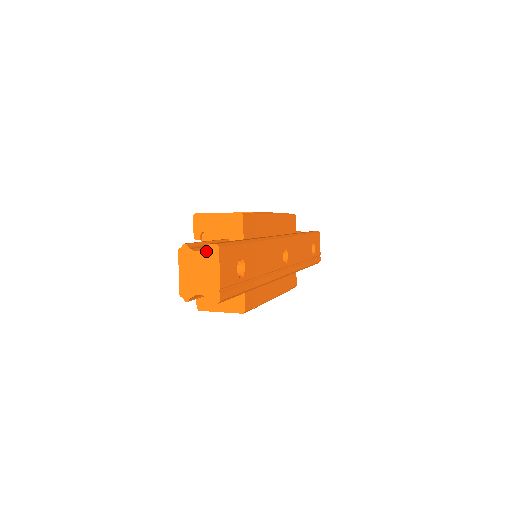
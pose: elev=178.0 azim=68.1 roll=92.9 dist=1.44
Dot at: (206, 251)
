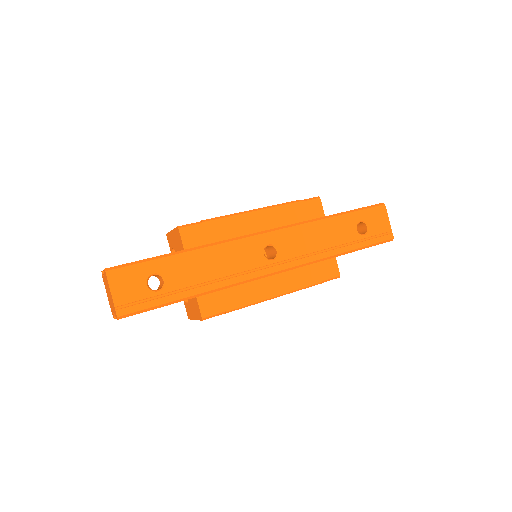
Dot at: (105, 276)
